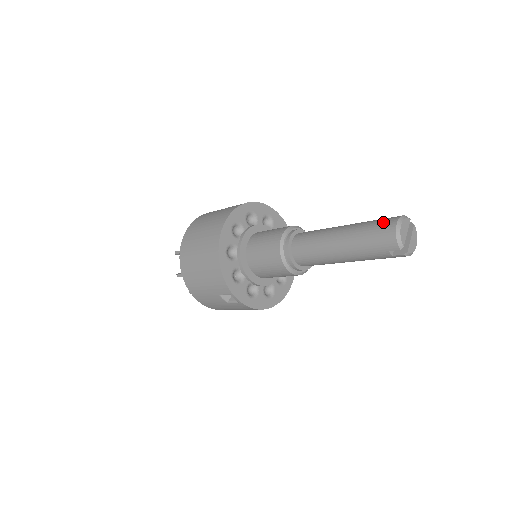
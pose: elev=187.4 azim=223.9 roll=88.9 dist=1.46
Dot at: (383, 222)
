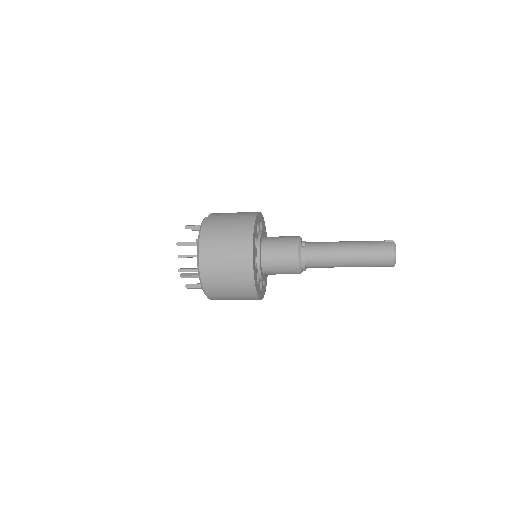
Dot at: (384, 255)
